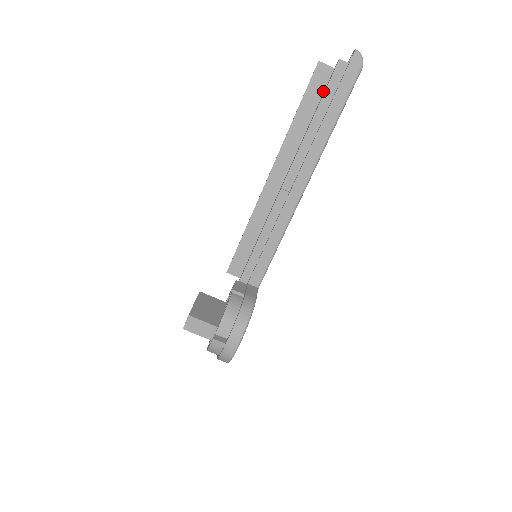
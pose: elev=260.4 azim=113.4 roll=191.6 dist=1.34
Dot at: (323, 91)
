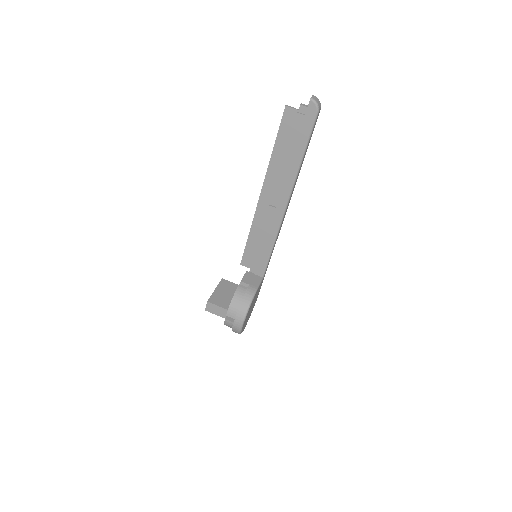
Dot at: occluded
